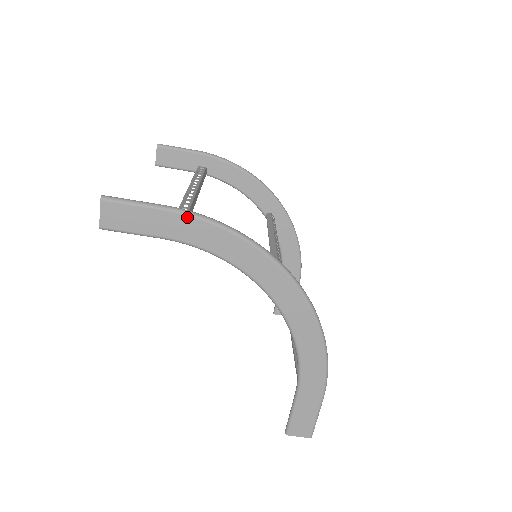
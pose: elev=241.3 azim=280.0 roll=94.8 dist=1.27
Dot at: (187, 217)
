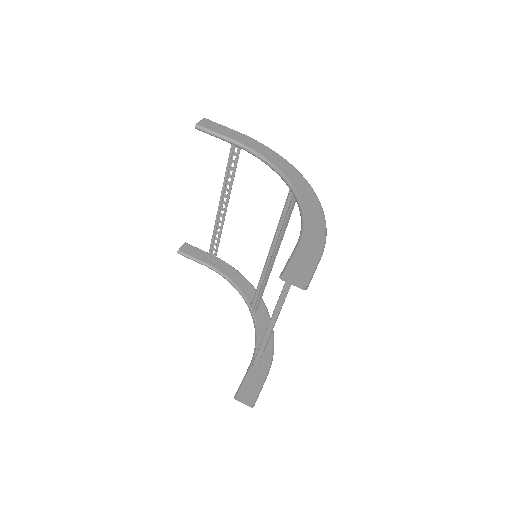
Dot at: (249, 137)
